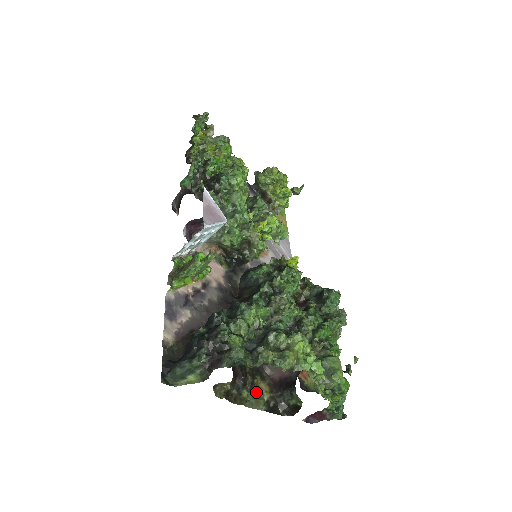
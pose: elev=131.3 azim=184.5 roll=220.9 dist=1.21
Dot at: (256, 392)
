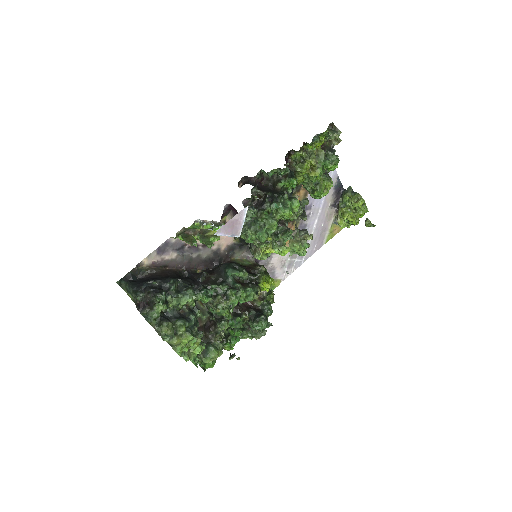
Dot at: occluded
